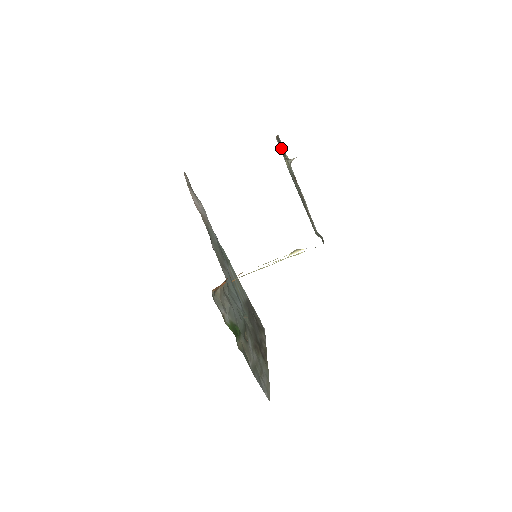
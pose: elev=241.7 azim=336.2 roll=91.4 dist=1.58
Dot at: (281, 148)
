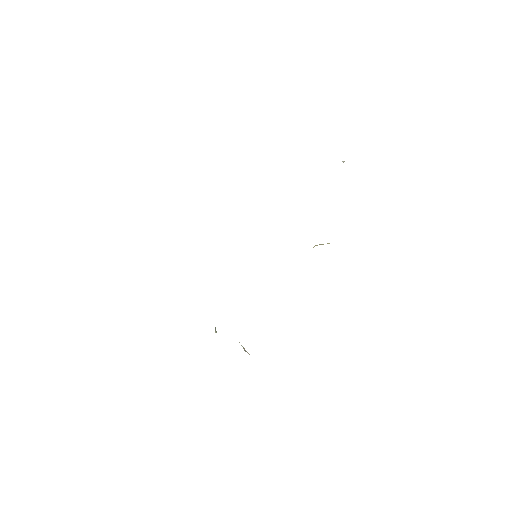
Dot at: occluded
